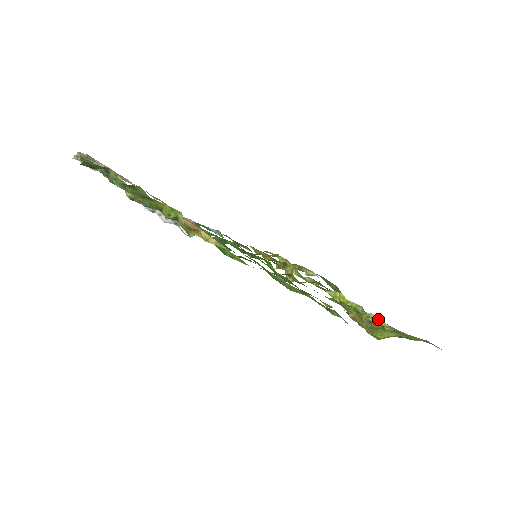
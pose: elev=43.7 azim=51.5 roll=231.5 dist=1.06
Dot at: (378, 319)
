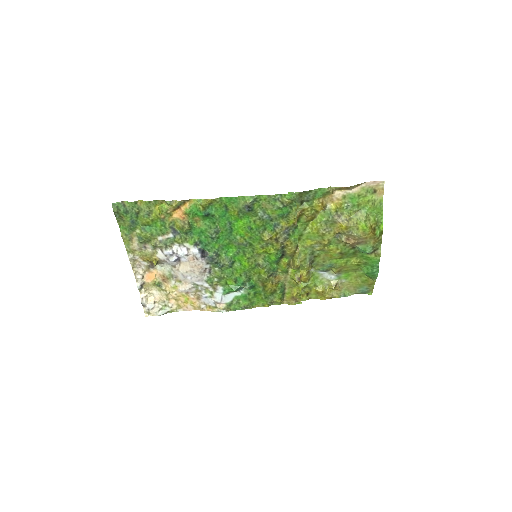
Dot at: (334, 205)
